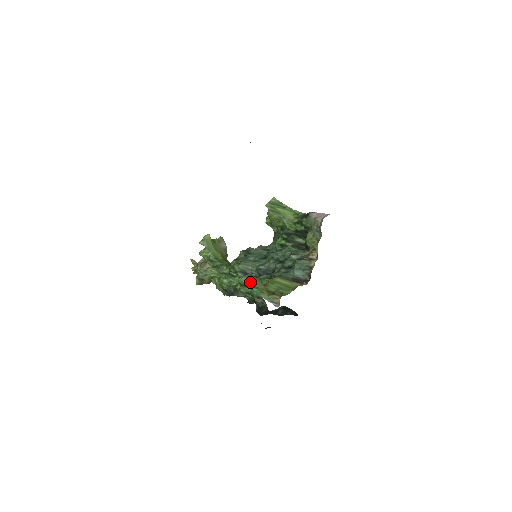
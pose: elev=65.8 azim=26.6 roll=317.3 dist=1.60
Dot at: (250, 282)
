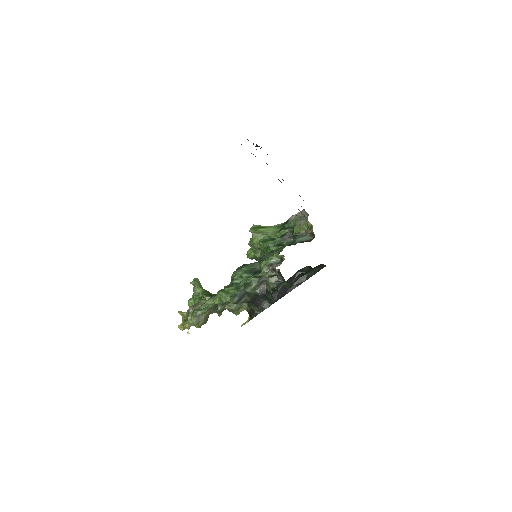
Dot at: (270, 238)
